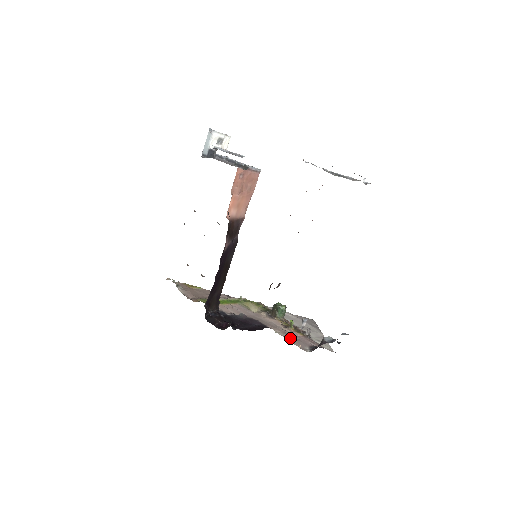
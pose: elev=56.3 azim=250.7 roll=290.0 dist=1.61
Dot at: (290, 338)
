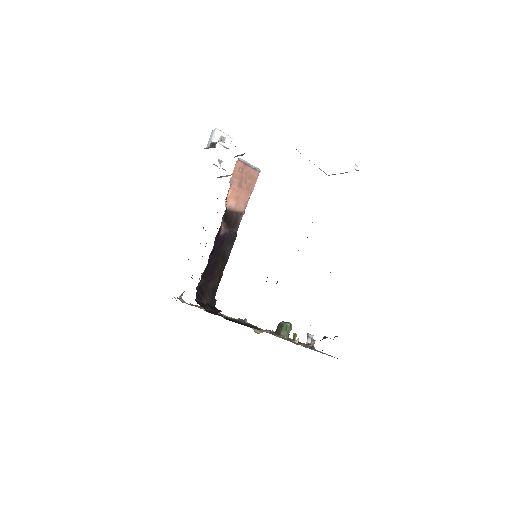
Dot at: occluded
